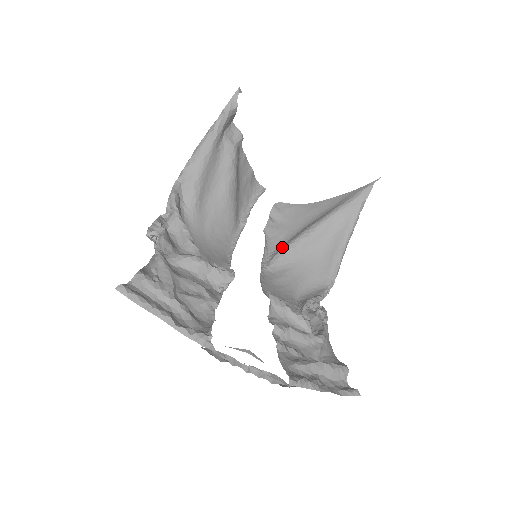
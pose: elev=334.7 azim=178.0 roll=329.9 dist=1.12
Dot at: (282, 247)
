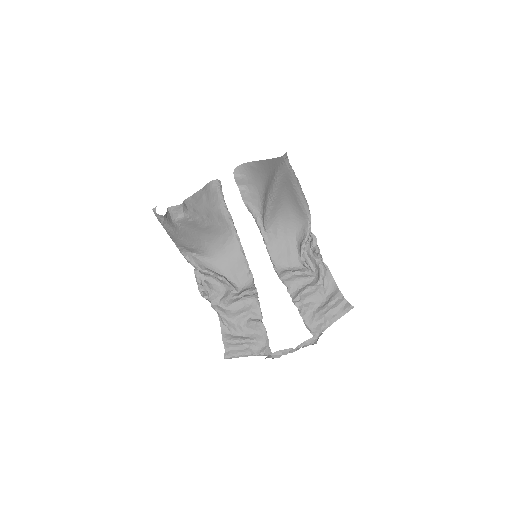
Dot at: (263, 211)
